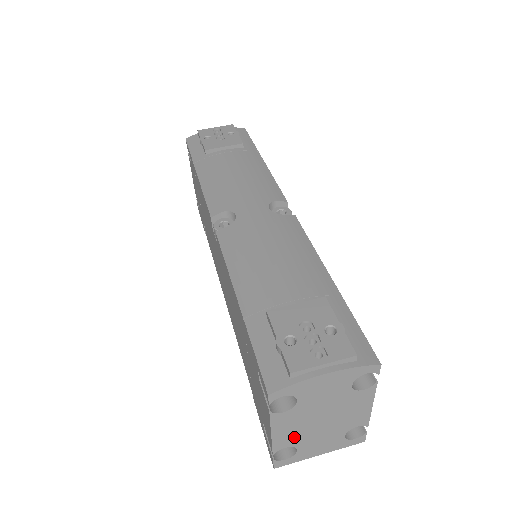
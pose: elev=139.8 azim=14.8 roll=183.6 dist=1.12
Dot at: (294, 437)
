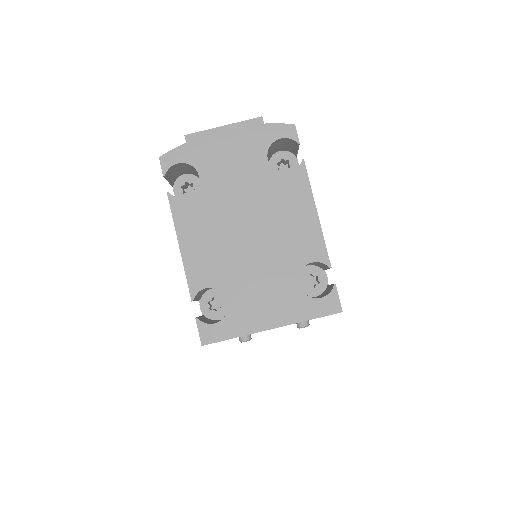
Dot at: (215, 263)
